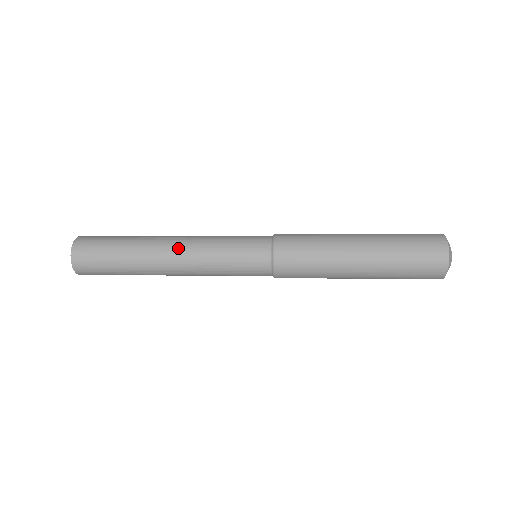
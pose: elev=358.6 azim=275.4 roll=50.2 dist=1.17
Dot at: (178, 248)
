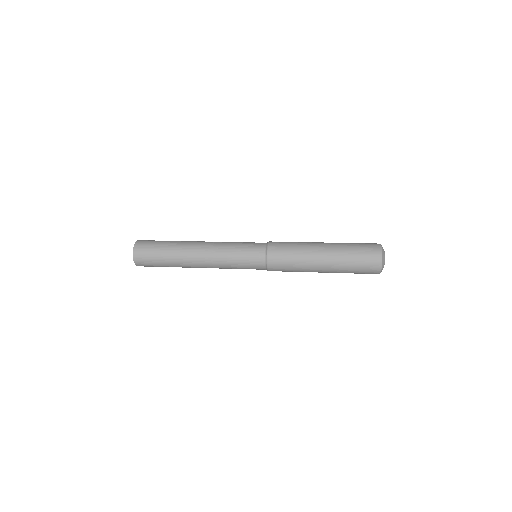
Dot at: (204, 258)
